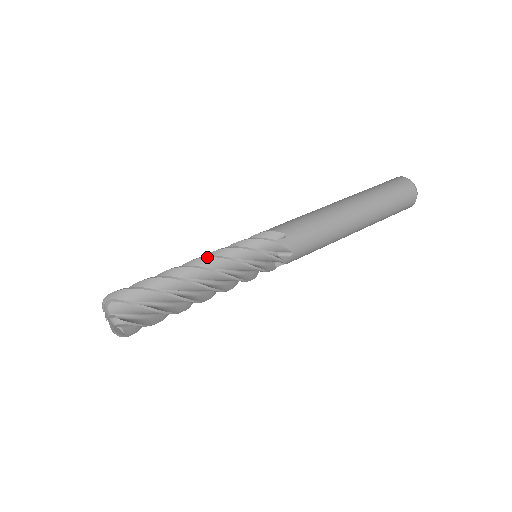
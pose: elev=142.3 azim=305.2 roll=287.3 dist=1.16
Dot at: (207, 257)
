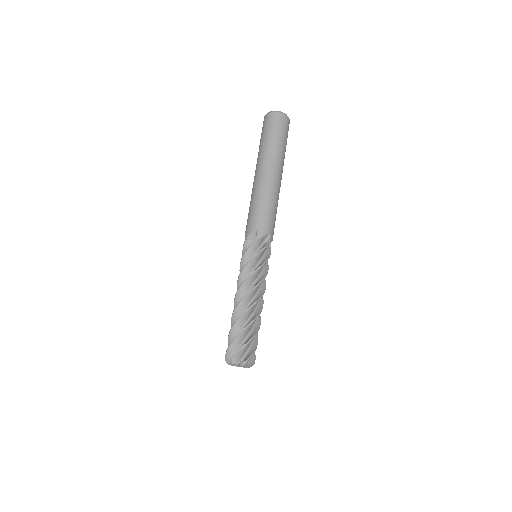
Dot at: (239, 289)
